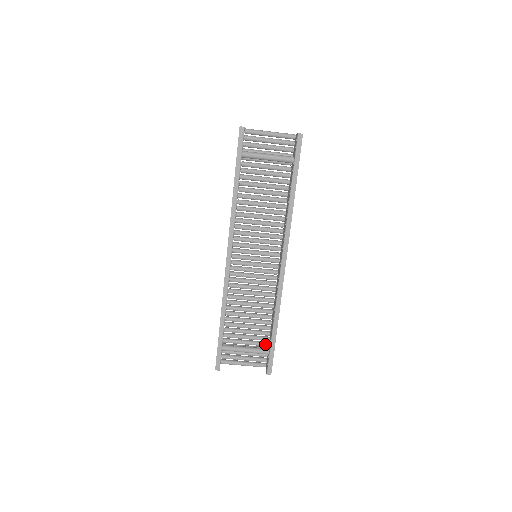
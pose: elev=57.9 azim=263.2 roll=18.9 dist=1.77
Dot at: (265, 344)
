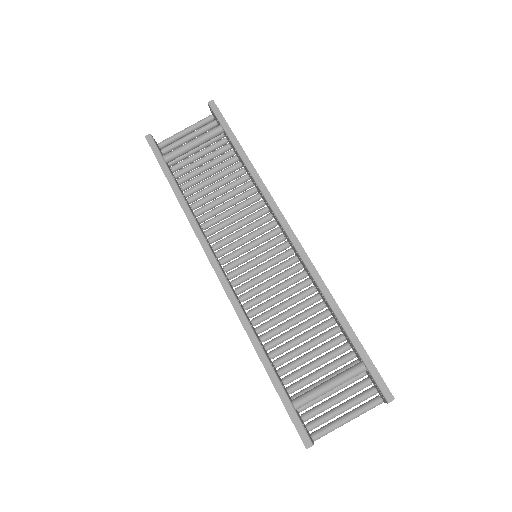
Dot at: (354, 364)
